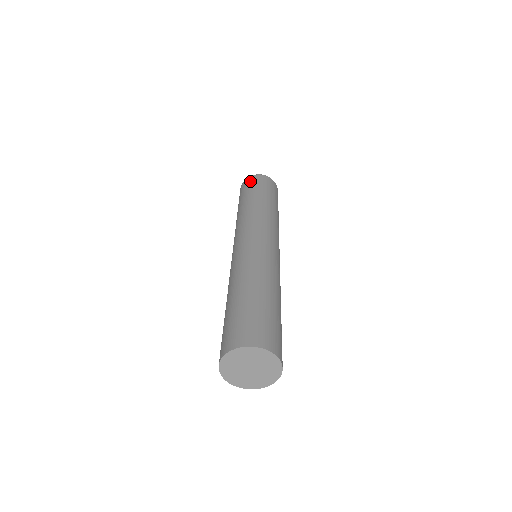
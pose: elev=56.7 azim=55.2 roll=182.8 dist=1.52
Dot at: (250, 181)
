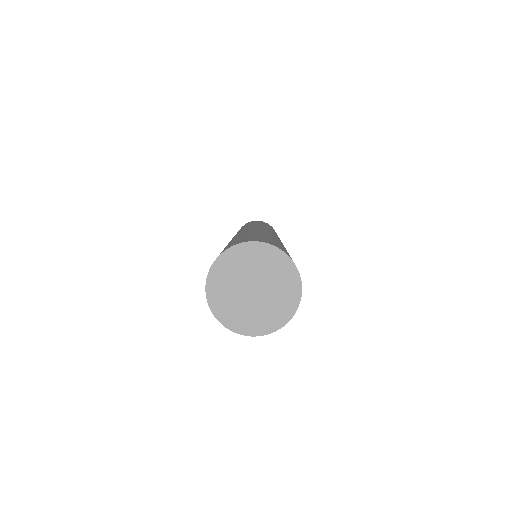
Dot at: occluded
